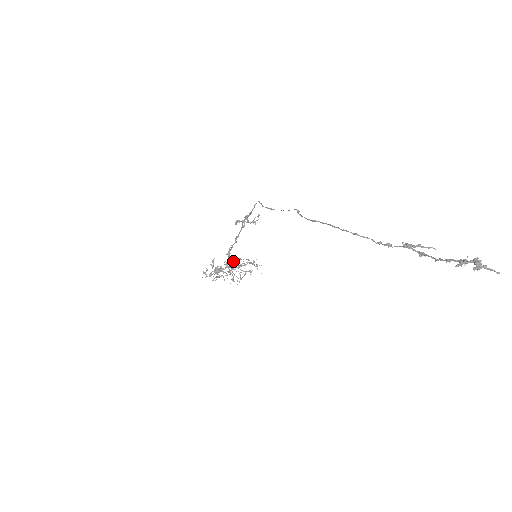
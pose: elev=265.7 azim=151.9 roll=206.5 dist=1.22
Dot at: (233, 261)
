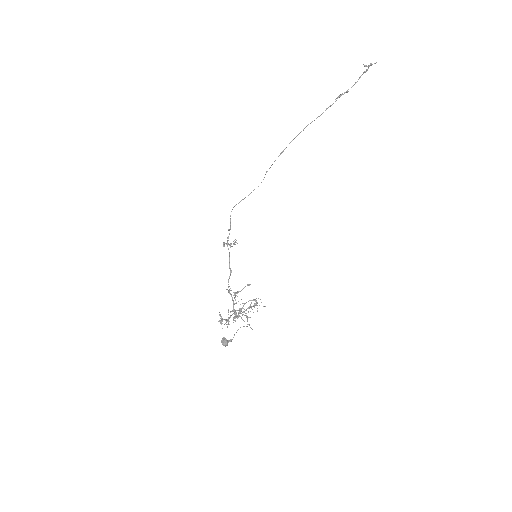
Dot at: occluded
